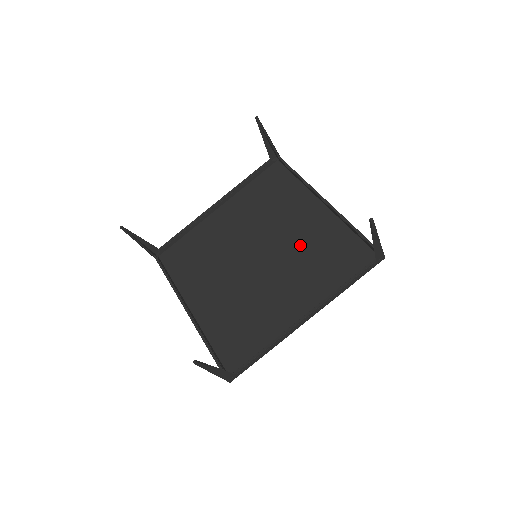
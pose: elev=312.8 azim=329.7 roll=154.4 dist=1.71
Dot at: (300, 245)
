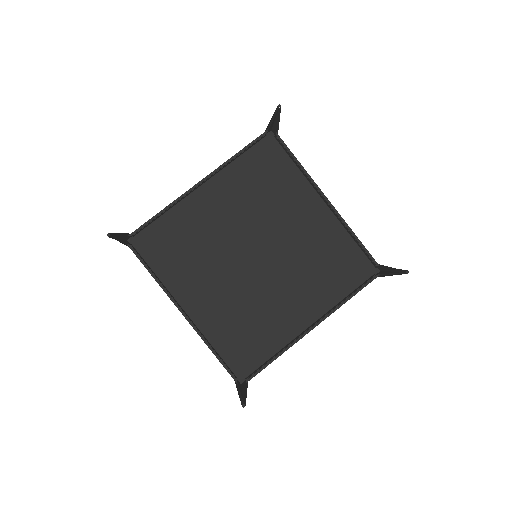
Dot at: (302, 248)
